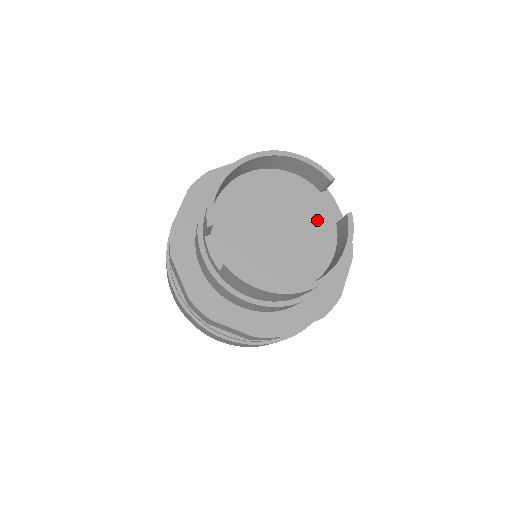
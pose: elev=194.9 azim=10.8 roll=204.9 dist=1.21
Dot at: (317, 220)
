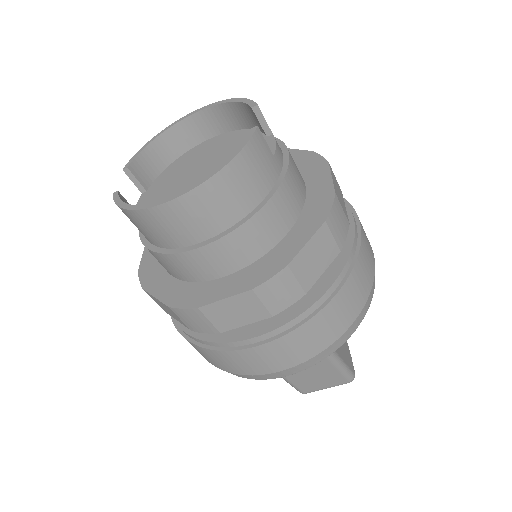
Dot at: occluded
